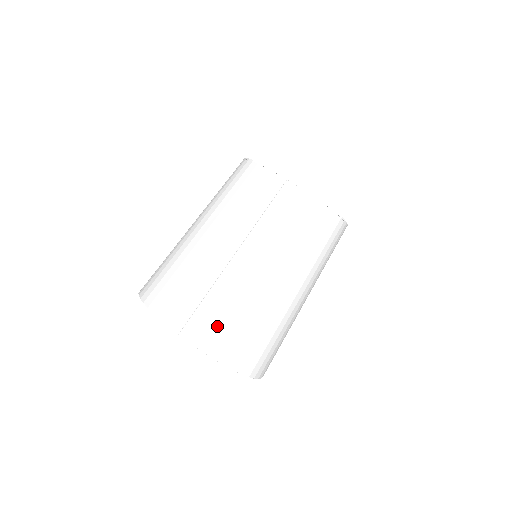
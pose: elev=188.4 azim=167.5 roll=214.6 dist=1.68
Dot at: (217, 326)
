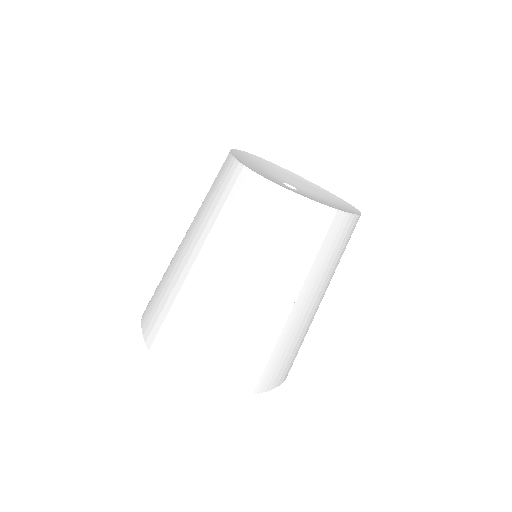
Dot at: (154, 306)
